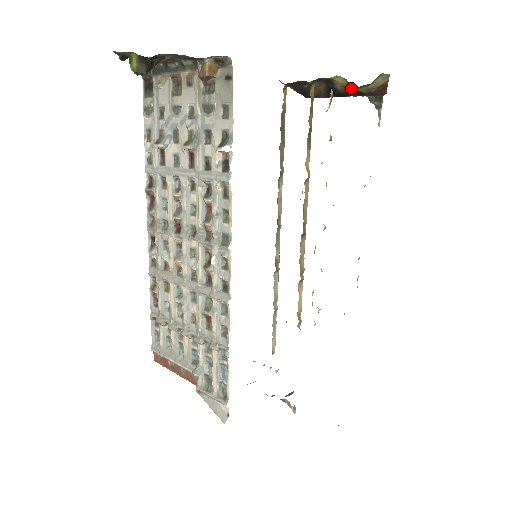
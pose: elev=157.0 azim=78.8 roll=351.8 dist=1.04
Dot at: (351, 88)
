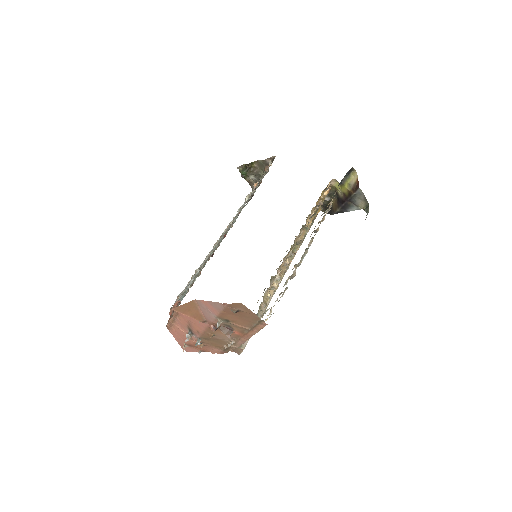
Dot at: (345, 192)
